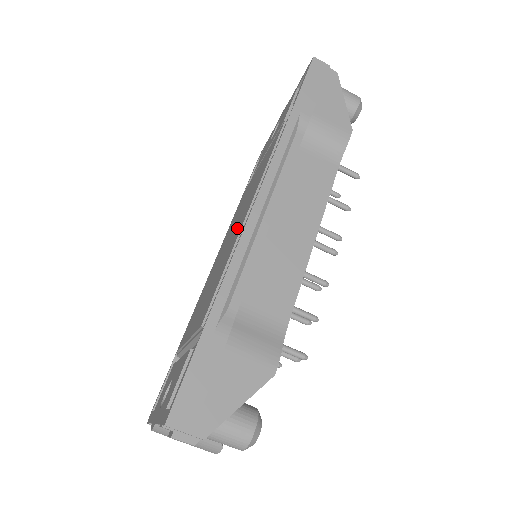
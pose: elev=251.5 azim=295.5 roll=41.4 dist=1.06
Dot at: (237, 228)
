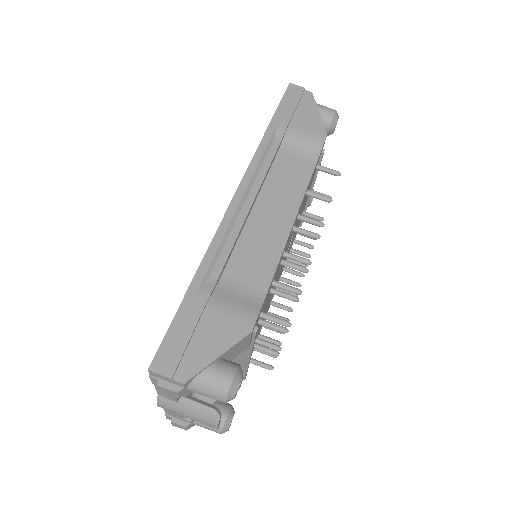
Dot at: occluded
